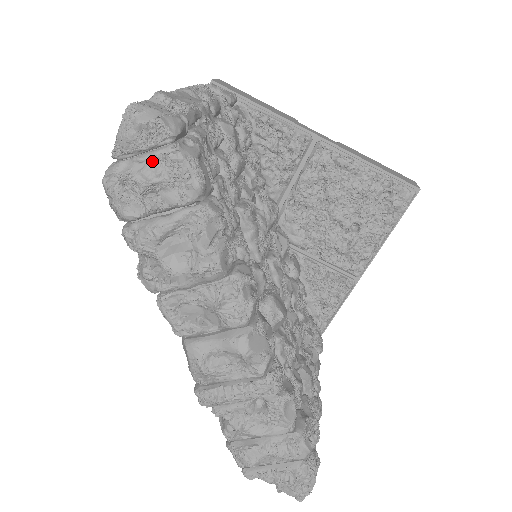
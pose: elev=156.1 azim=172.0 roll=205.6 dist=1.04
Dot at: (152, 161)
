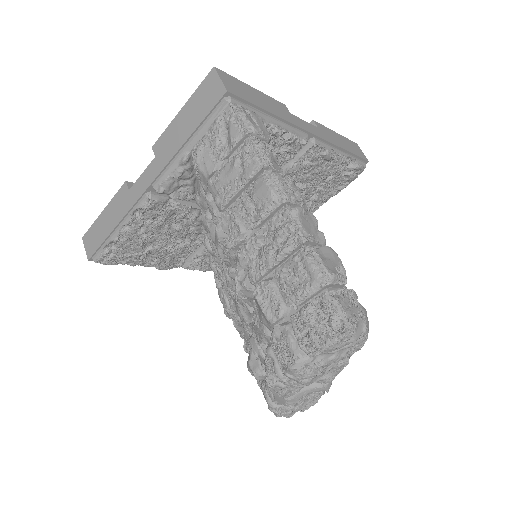
Dot at: (342, 349)
